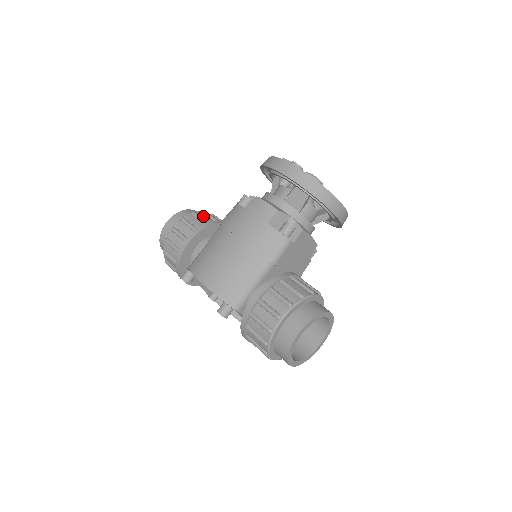
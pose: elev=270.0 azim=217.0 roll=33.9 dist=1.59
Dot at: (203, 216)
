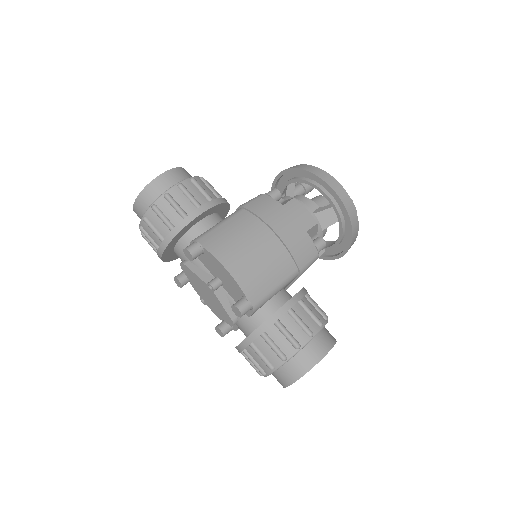
Dot at: occluded
